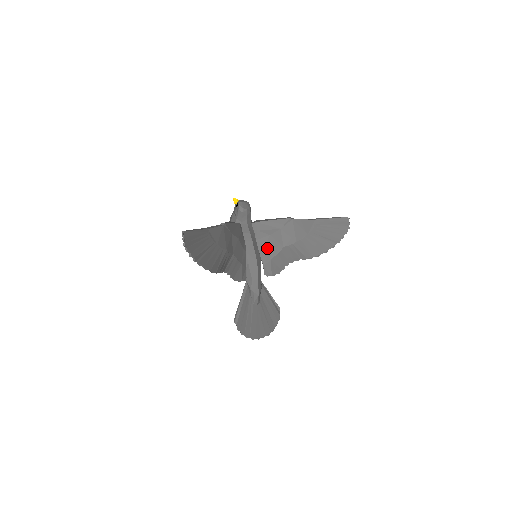
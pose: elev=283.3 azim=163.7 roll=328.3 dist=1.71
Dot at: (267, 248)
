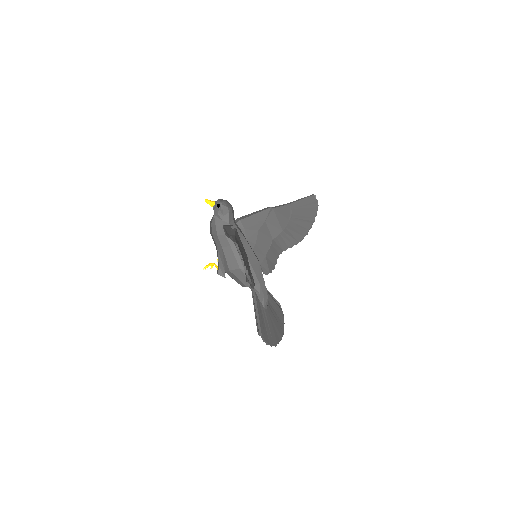
Dot at: (259, 245)
